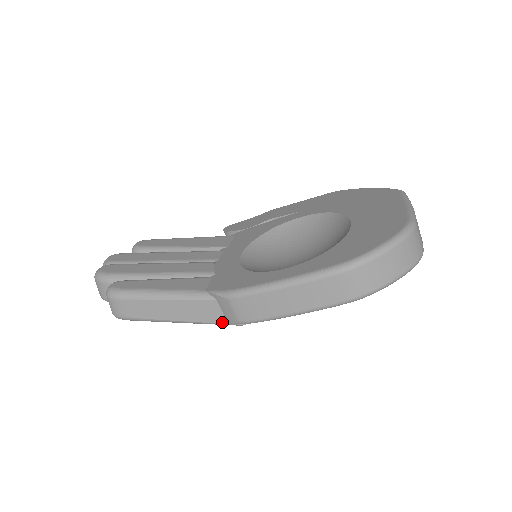
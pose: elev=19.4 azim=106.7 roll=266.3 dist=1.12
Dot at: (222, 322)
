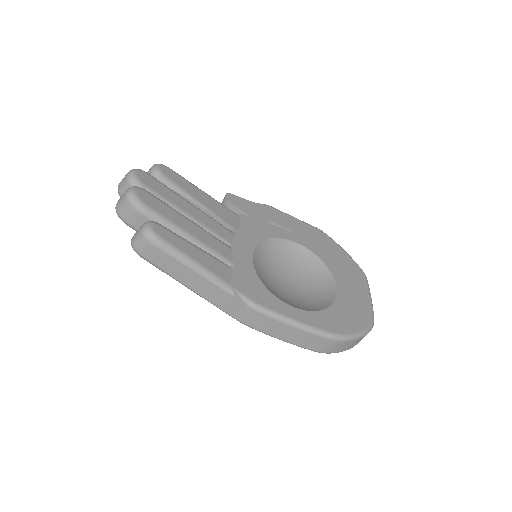
Dot at: (222, 309)
